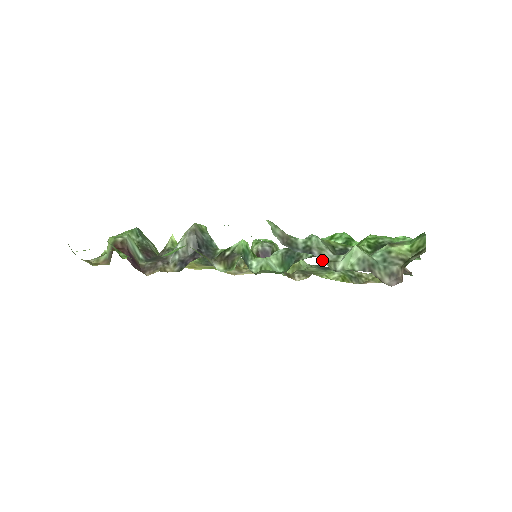
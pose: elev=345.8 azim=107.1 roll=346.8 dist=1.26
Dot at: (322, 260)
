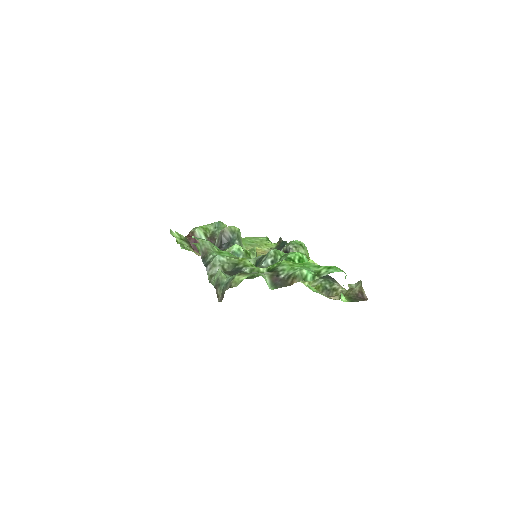
Dot at: (208, 273)
